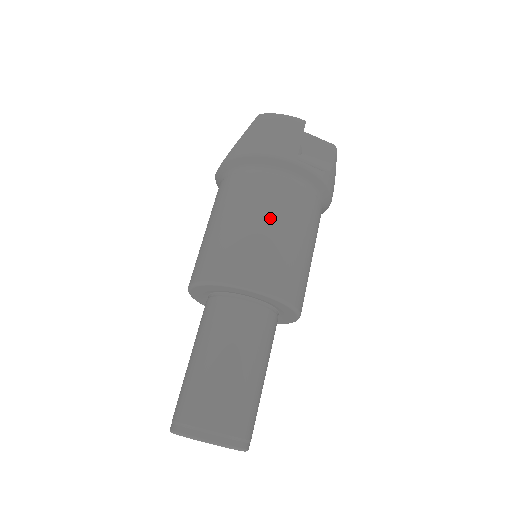
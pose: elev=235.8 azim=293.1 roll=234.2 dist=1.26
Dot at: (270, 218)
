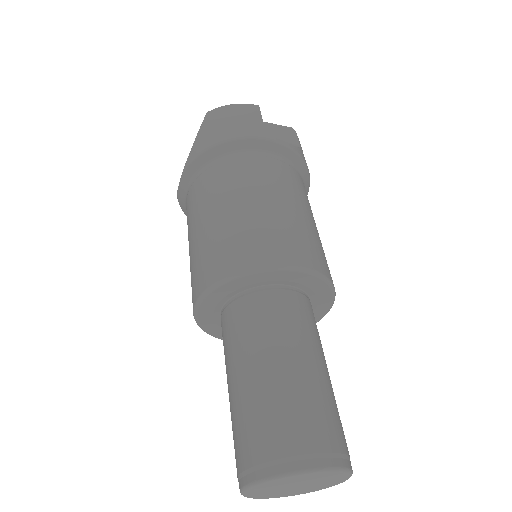
Dot at: (264, 194)
